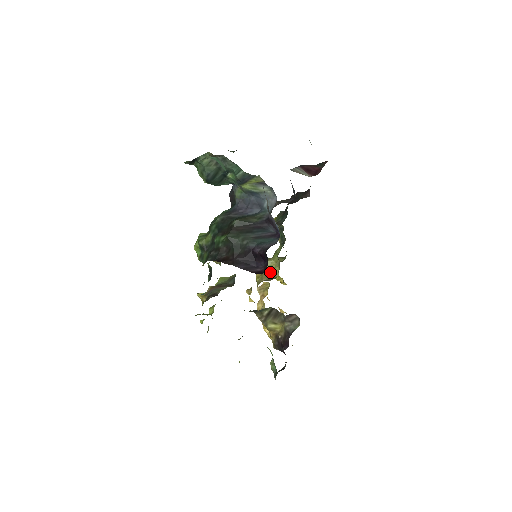
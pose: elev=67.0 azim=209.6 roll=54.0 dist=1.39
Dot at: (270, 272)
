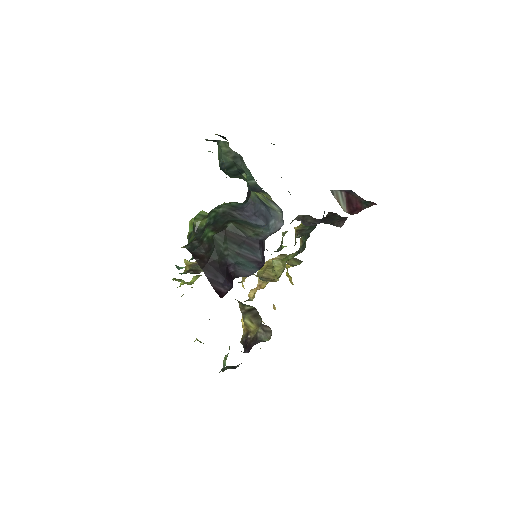
Dot at: (274, 271)
